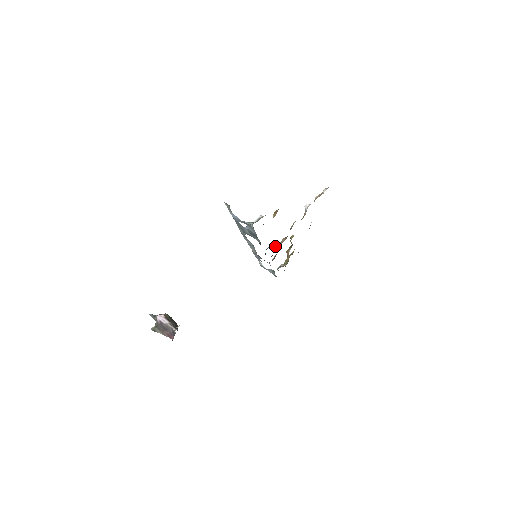
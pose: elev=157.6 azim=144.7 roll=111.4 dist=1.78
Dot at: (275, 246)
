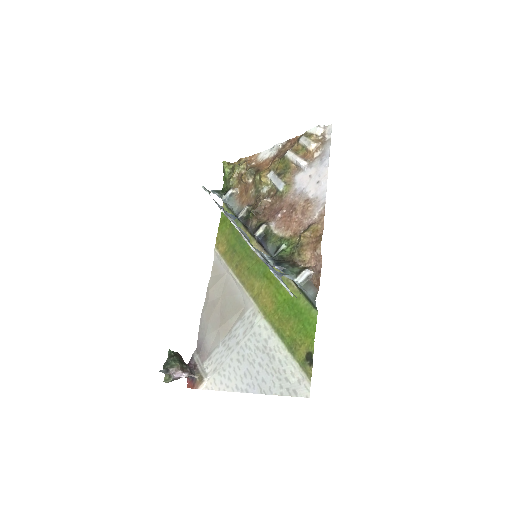
Dot at: (256, 211)
